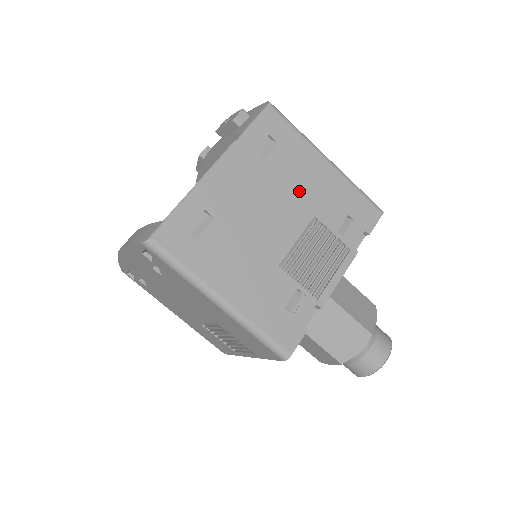
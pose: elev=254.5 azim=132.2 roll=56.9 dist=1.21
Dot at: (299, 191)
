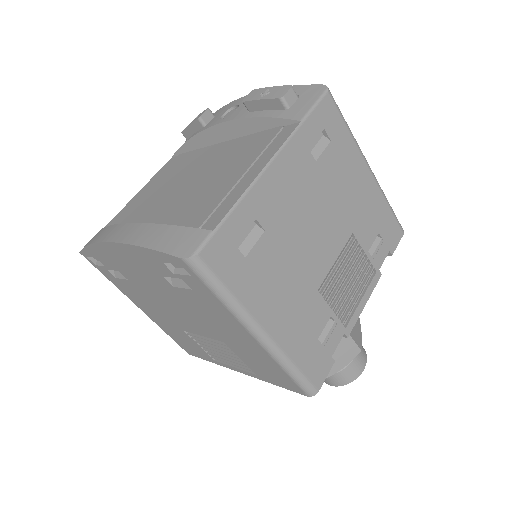
Dot at: (343, 202)
